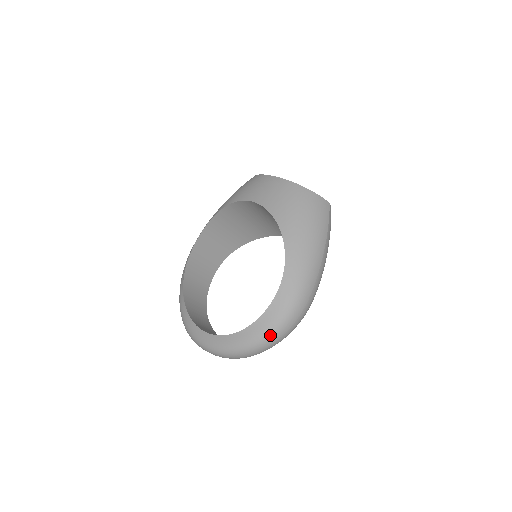
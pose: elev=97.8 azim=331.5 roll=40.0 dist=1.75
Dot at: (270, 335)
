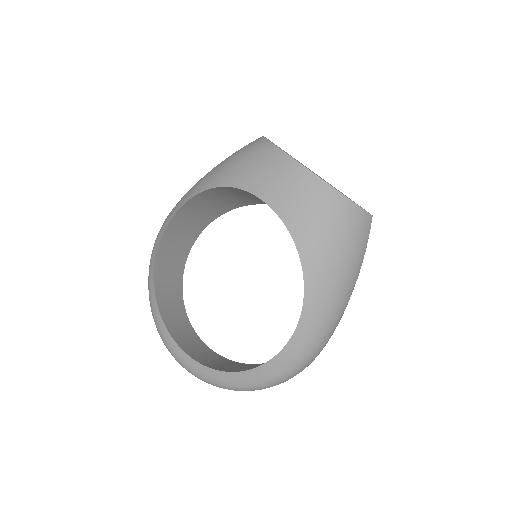
Dot at: (268, 385)
